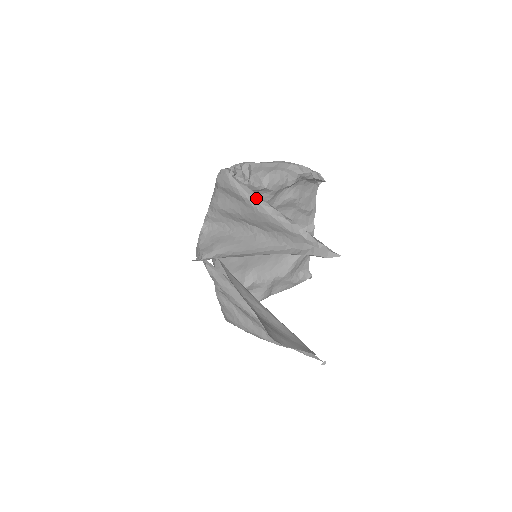
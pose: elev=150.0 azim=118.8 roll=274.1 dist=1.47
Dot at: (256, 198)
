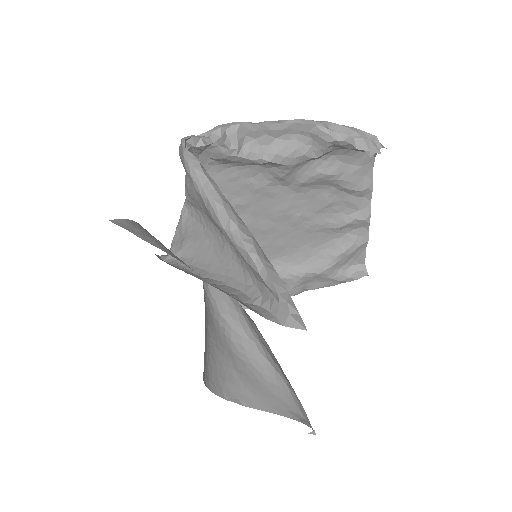
Dot at: (210, 197)
